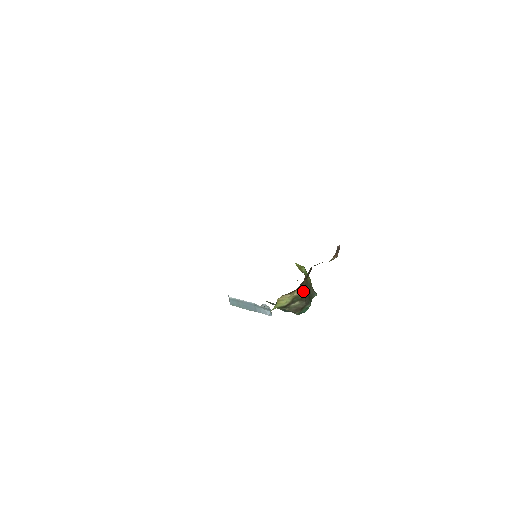
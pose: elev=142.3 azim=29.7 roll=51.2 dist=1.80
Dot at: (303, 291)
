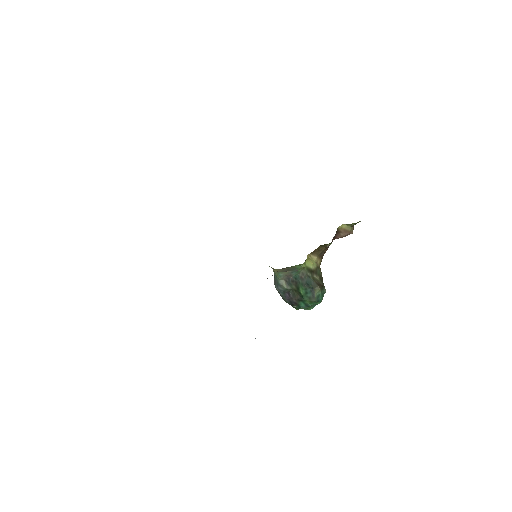
Dot at: occluded
